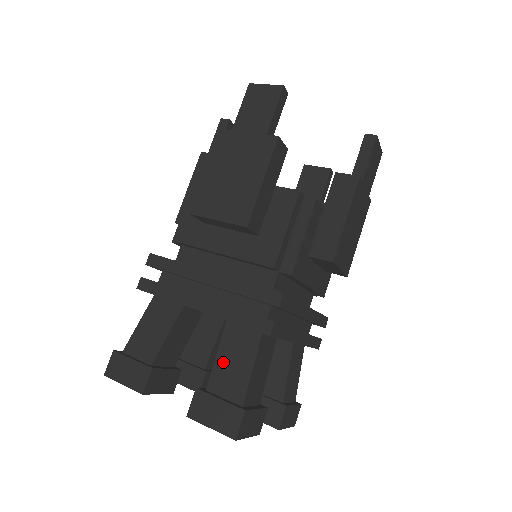
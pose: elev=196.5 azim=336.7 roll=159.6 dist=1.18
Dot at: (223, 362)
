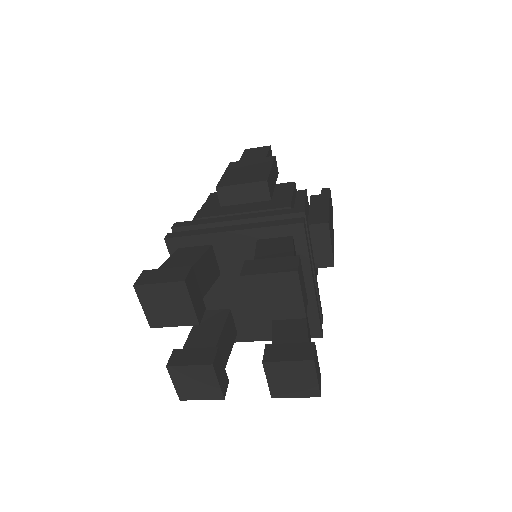
Dot at: (263, 252)
